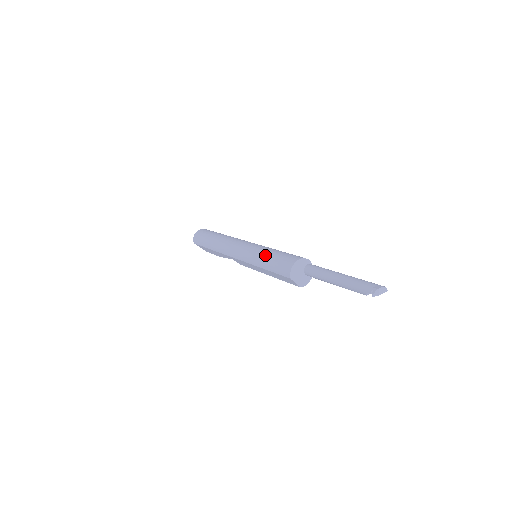
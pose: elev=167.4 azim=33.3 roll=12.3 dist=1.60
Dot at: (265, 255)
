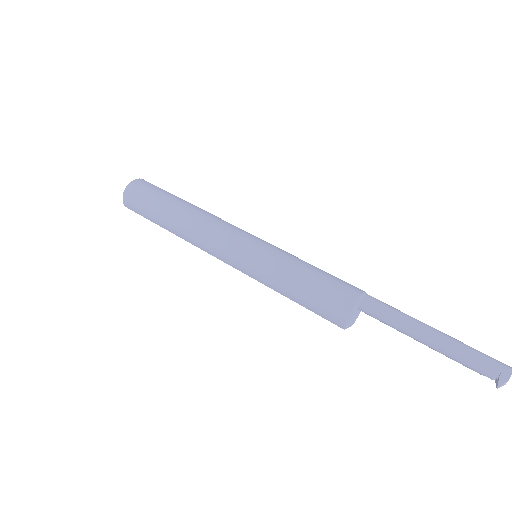
Dot at: (286, 281)
